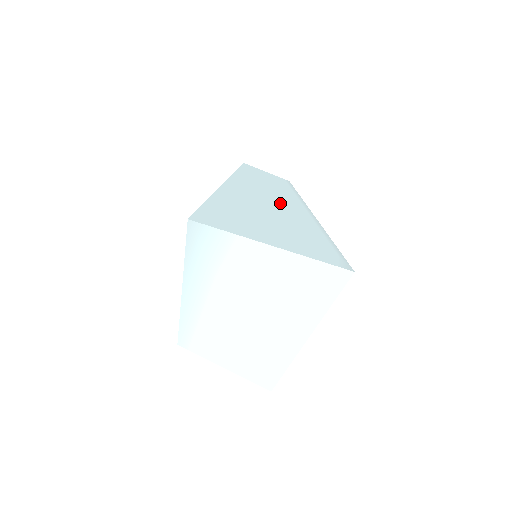
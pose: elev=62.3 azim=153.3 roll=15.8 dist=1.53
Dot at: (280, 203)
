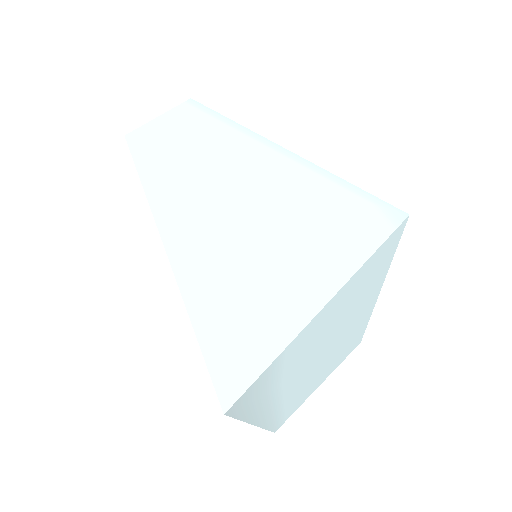
Dot at: (234, 176)
